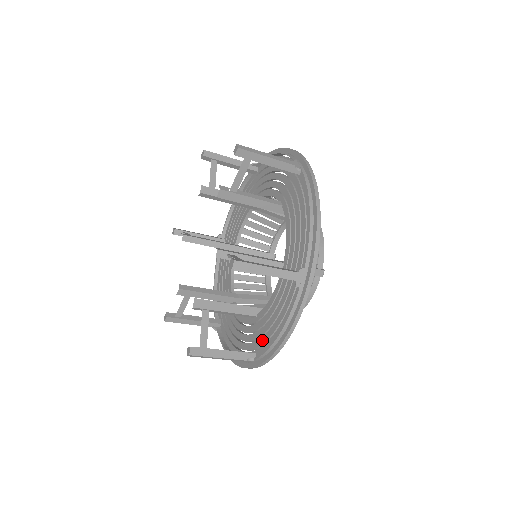
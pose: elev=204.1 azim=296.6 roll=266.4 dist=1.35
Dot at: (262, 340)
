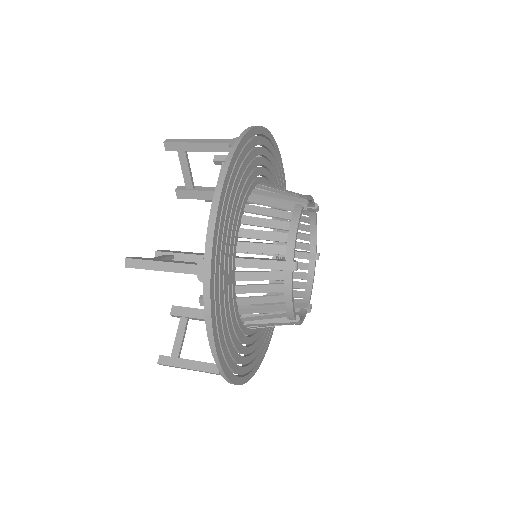
Dot at: occluded
